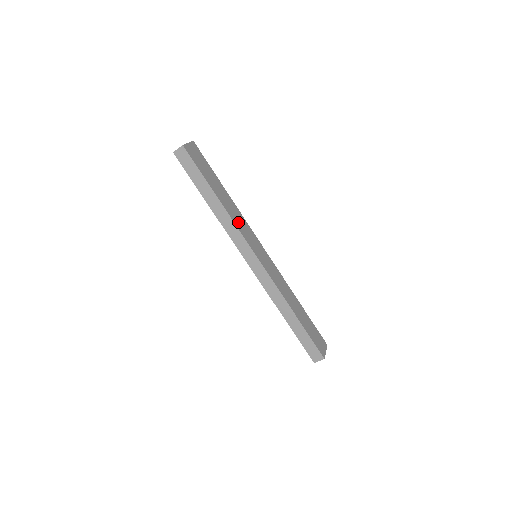
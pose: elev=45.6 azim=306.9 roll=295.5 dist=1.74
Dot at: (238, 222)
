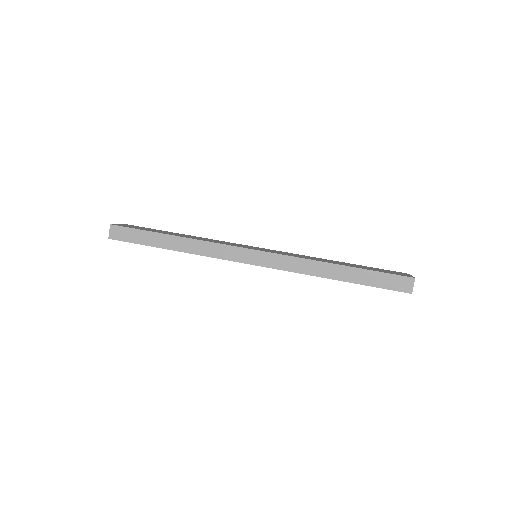
Dot at: (211, 241)
